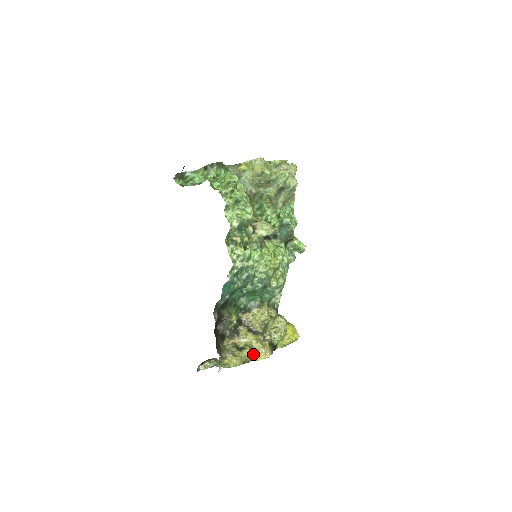
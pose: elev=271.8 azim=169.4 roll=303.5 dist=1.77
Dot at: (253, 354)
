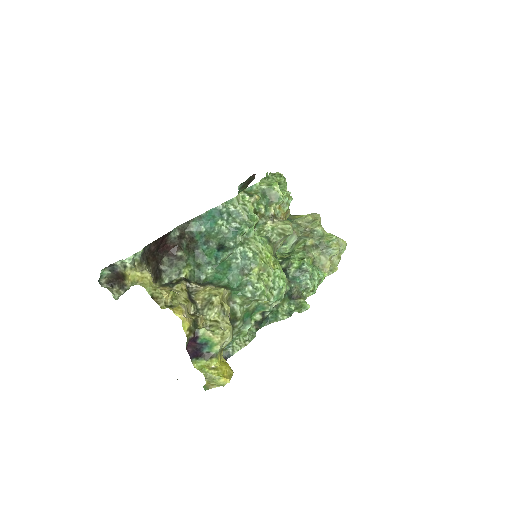
Dot at: (169, 306)
